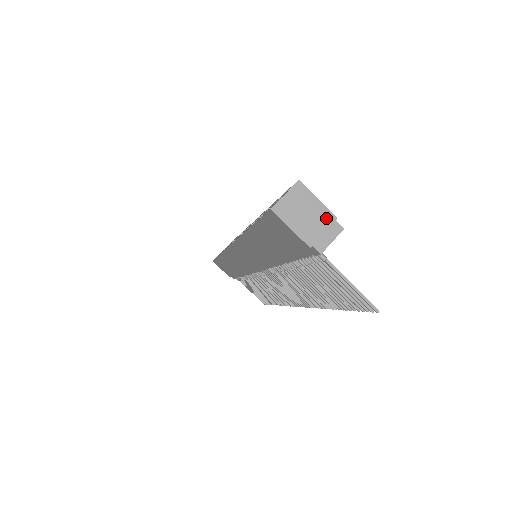
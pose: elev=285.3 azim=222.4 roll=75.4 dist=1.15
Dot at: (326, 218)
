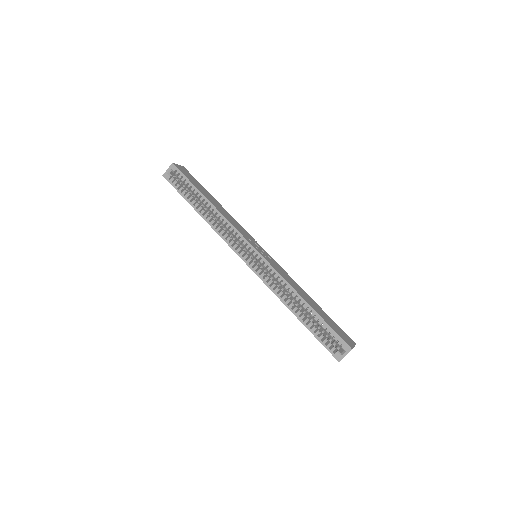
Dot at: occluded
